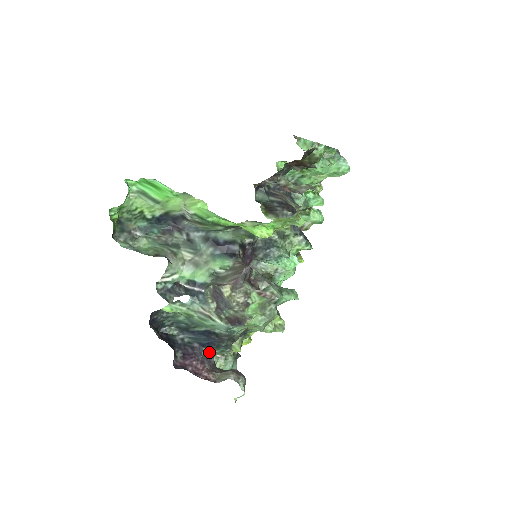
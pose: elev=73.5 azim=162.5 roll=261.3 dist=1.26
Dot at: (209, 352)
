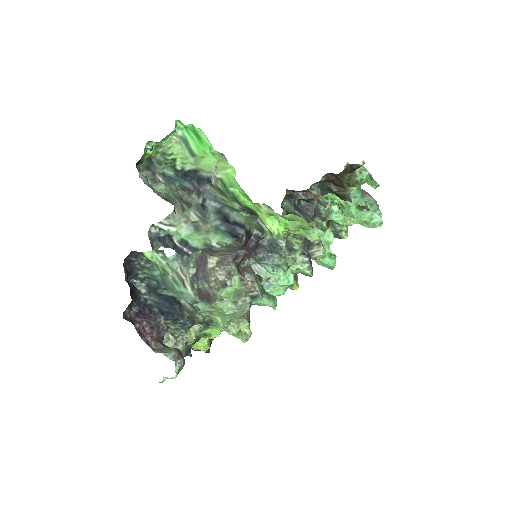
Dot at: (164, 323)
